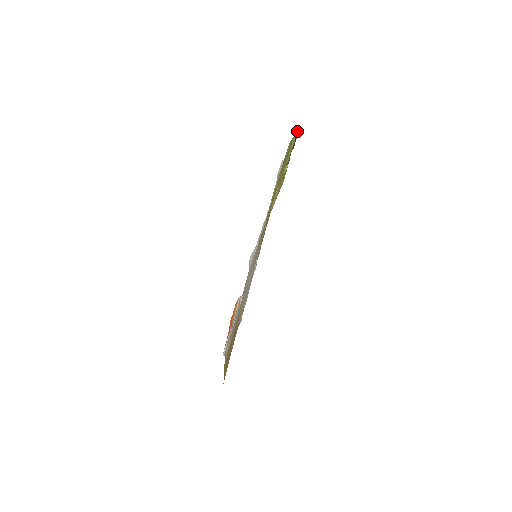
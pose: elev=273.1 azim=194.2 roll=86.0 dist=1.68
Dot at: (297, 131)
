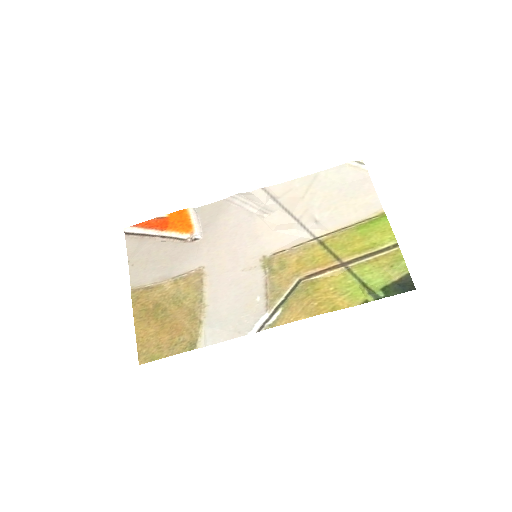
Dot at: occluded
